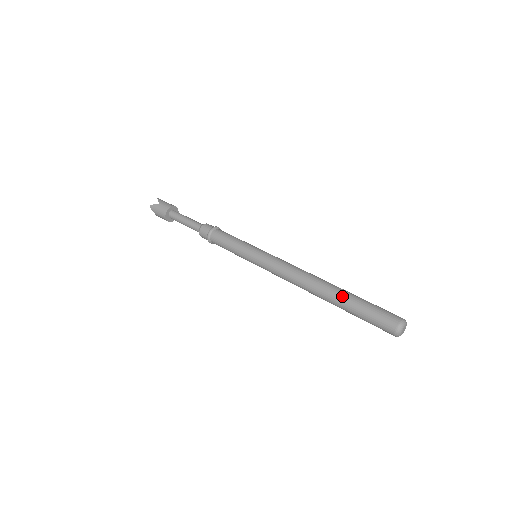
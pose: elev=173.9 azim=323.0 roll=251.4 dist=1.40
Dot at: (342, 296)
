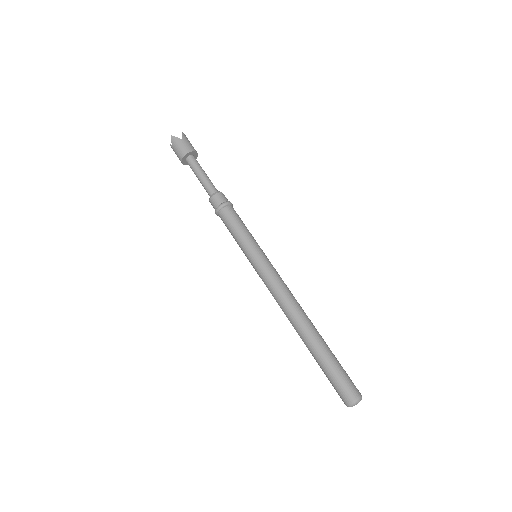
Dot at: (320, 345)
